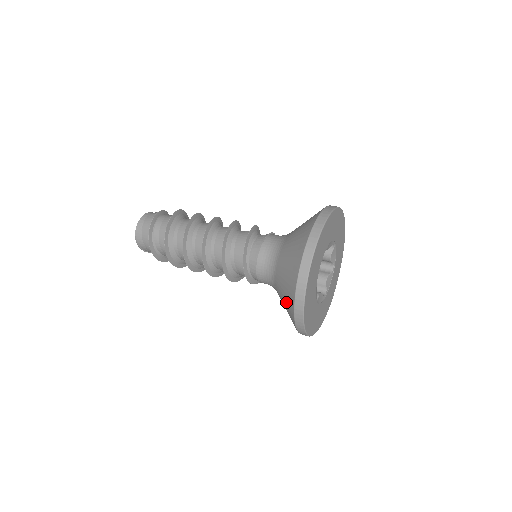
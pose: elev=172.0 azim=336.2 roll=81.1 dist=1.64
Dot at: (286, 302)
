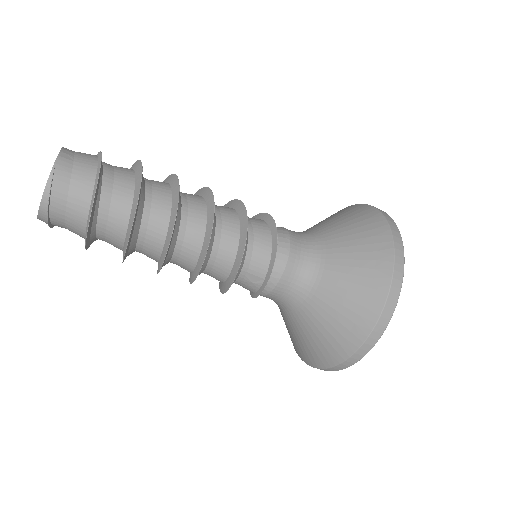
Dot at: (362, 282)
